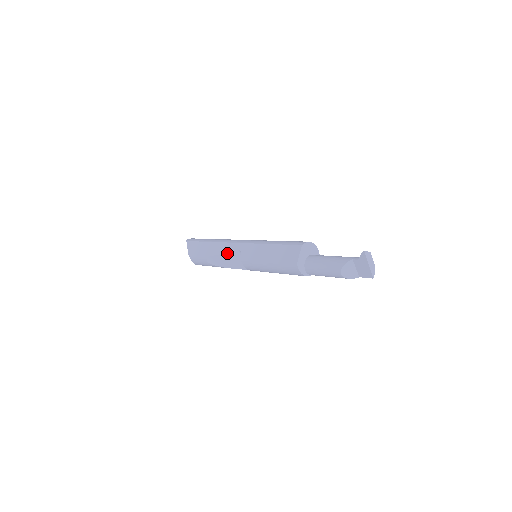
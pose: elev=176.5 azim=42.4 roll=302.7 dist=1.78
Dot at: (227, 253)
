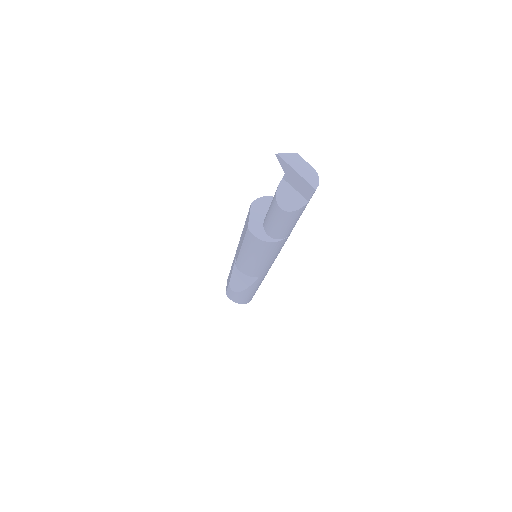
Dot at: (234, 268)
